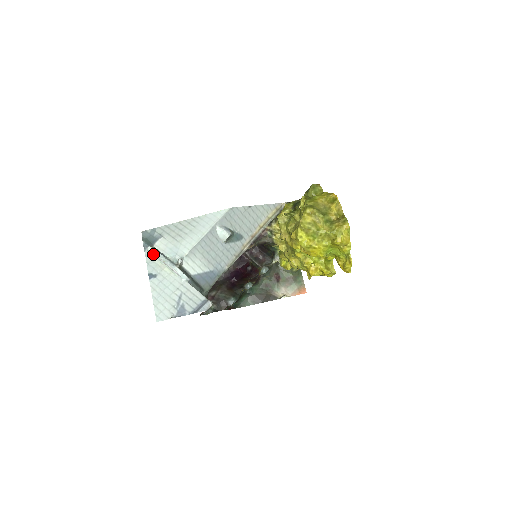
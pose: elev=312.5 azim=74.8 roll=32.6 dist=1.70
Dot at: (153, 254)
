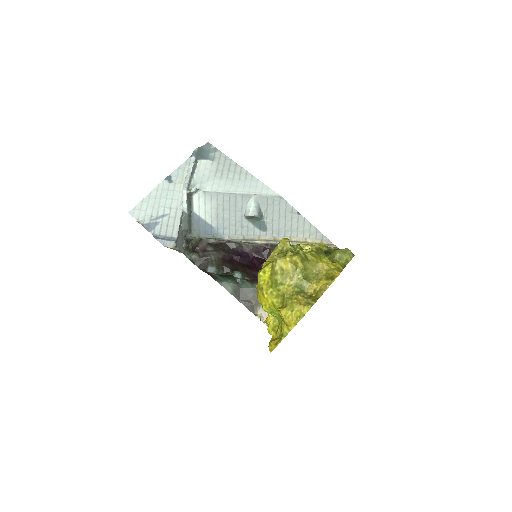
Dot at: occluded
